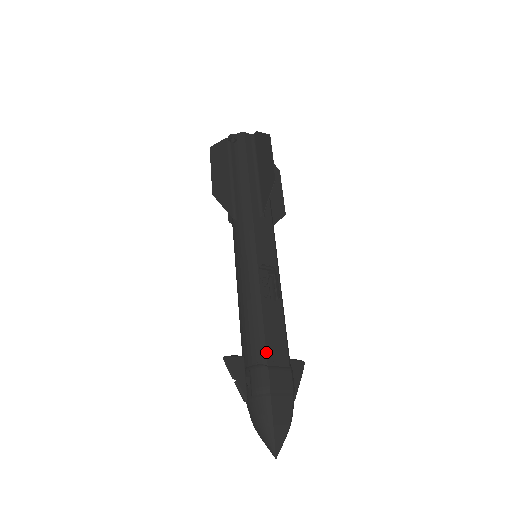
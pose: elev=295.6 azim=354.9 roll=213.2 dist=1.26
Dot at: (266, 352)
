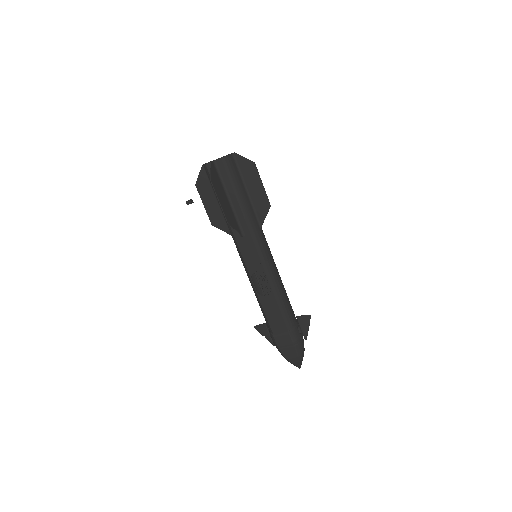
Dot at: (270, 327)
